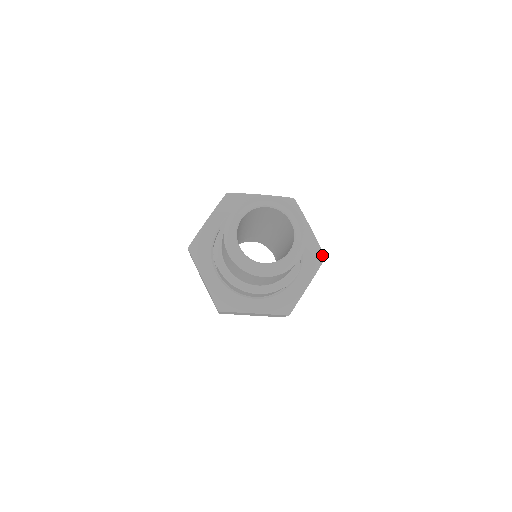
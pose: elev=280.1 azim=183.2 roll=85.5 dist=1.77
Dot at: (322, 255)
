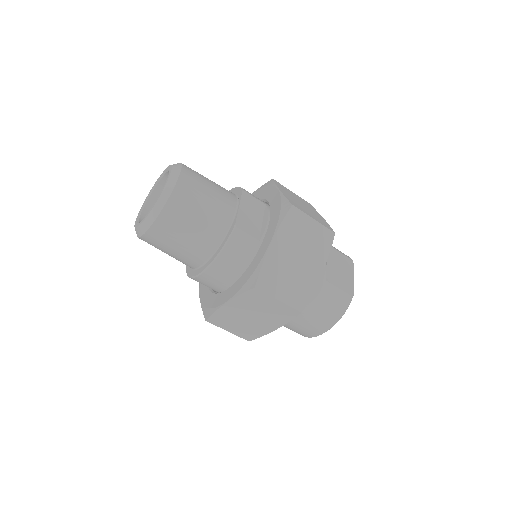
Dot at: (288, 205)
